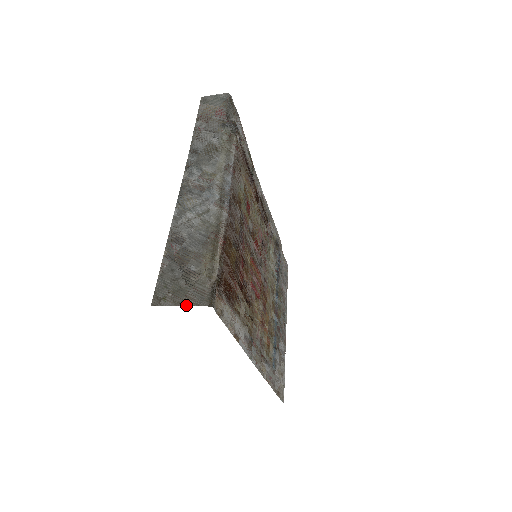
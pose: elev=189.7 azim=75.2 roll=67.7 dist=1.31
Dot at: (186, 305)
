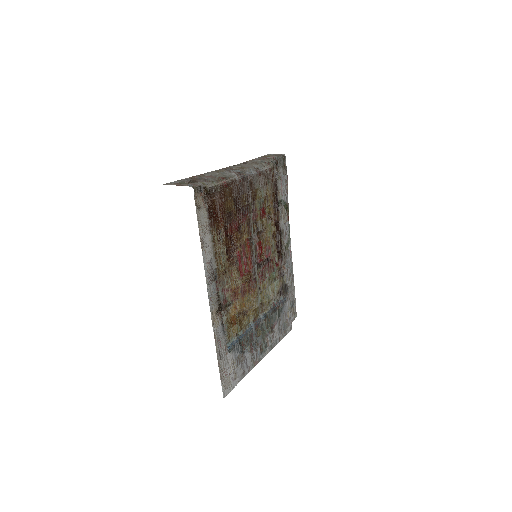
Dot at: (180, 185)
